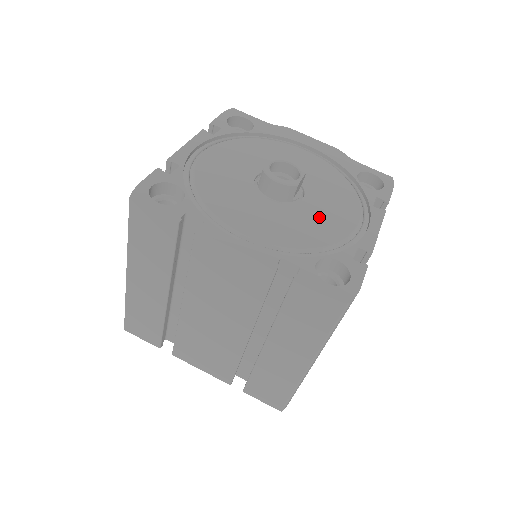
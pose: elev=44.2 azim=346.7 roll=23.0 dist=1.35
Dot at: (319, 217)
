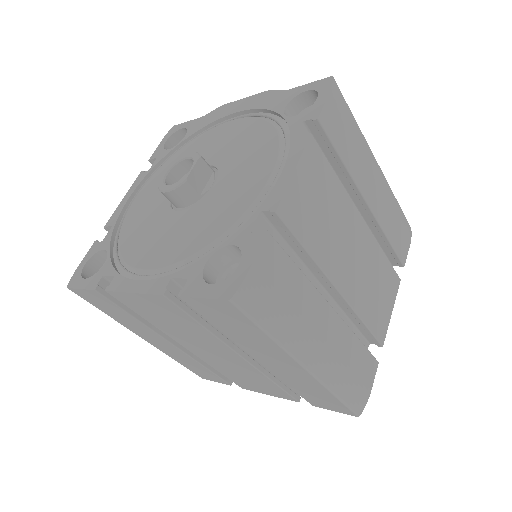
Dot at: (225, 198)
